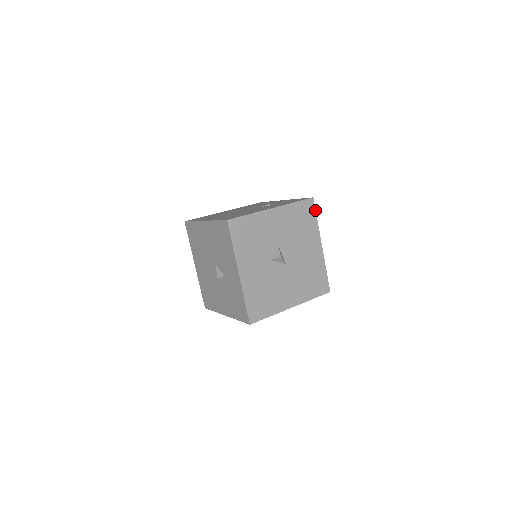
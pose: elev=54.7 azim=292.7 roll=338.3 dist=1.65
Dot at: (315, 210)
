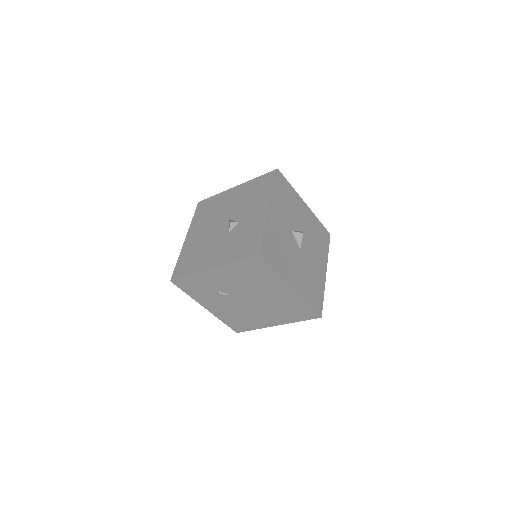
Dot at: occluded
